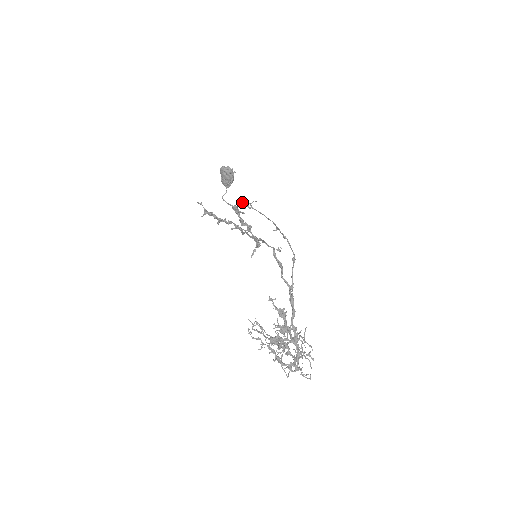
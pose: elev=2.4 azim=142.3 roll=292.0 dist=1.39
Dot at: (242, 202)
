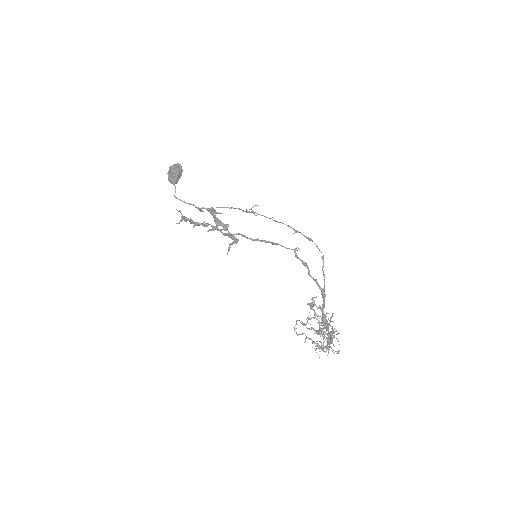
Dot at: (250, 209)
